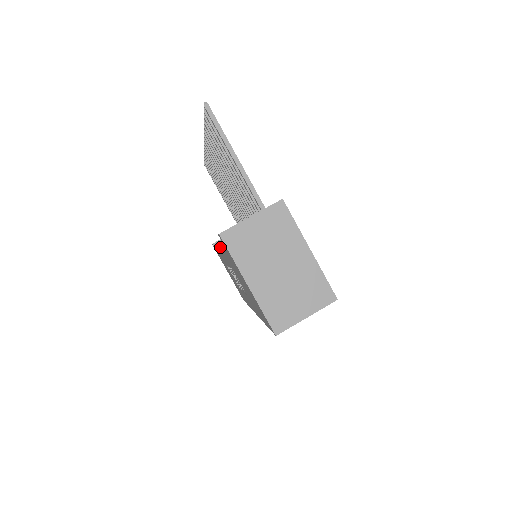
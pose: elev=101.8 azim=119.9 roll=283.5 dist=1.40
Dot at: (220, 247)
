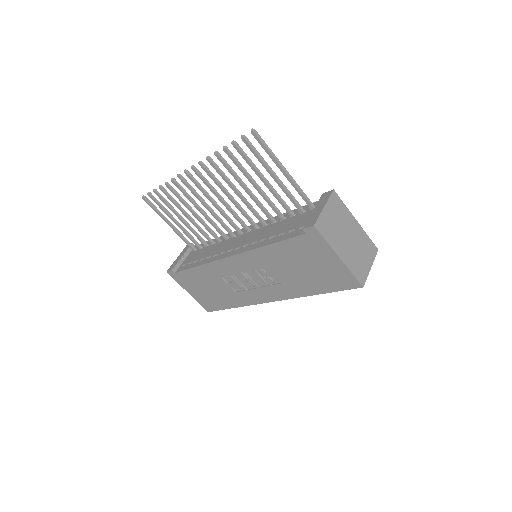
Dot at: (256, 251)
